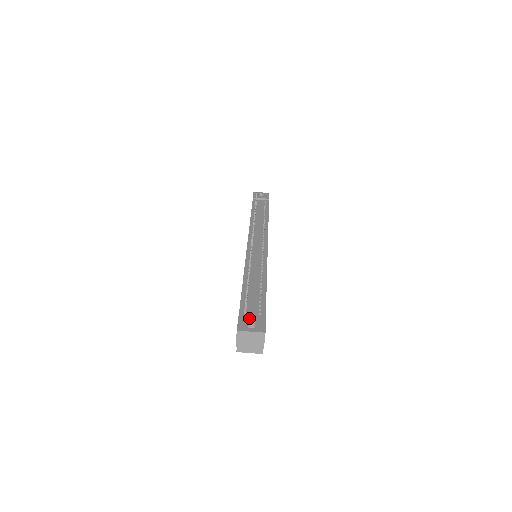
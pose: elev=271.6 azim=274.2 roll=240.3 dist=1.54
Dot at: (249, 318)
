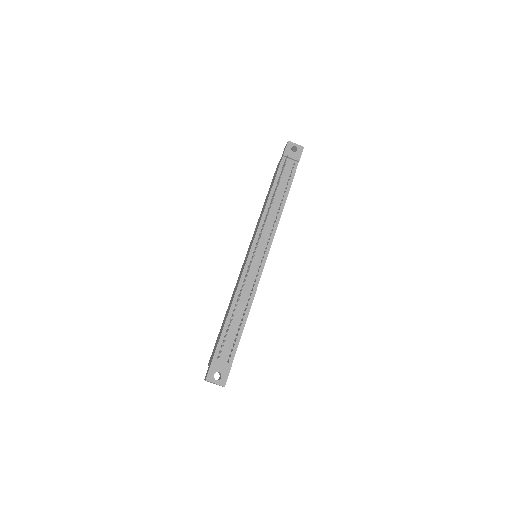
Dot at: (218, 367)
